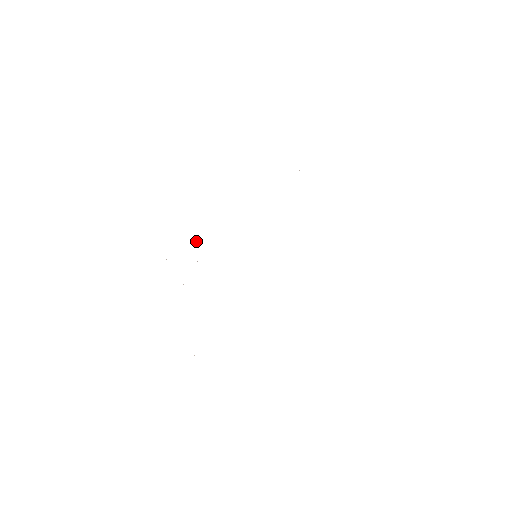
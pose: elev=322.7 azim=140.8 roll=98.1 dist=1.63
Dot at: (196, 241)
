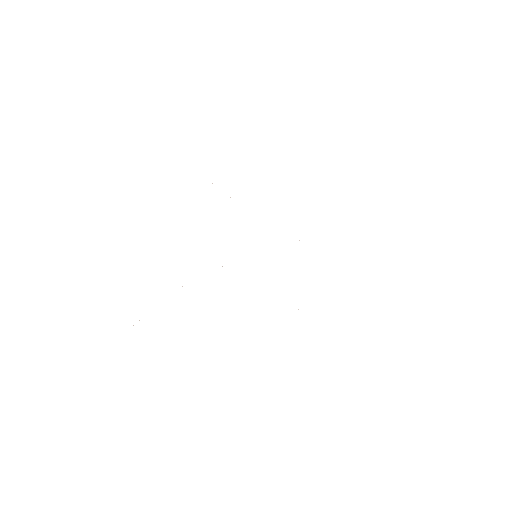
Dot at: occluded
